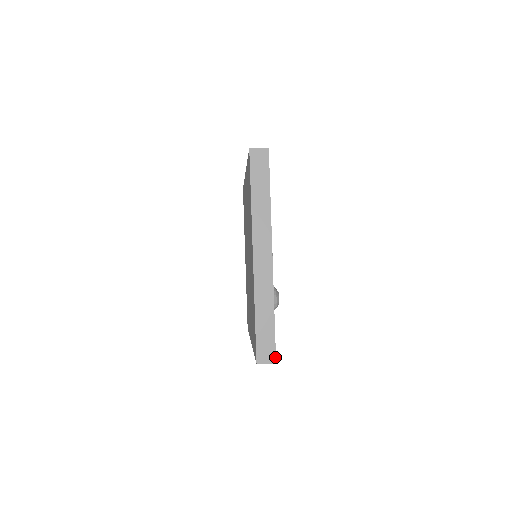
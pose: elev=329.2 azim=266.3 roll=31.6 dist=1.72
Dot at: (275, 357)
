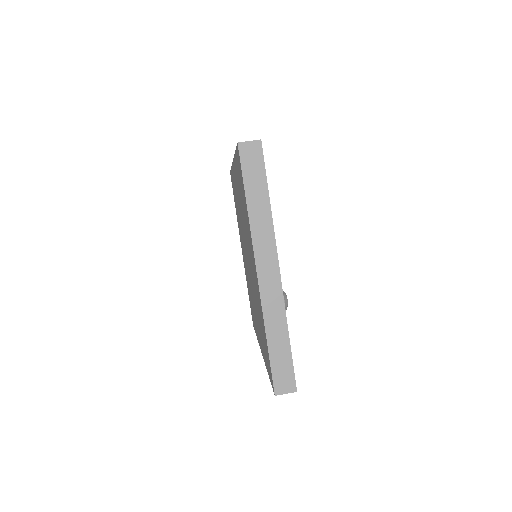
Dot at: (295, 385)
